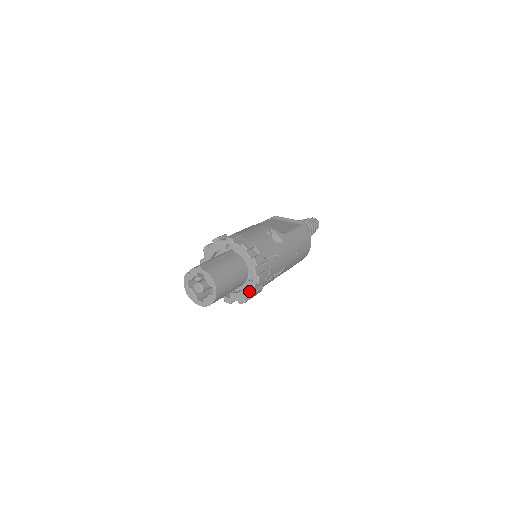
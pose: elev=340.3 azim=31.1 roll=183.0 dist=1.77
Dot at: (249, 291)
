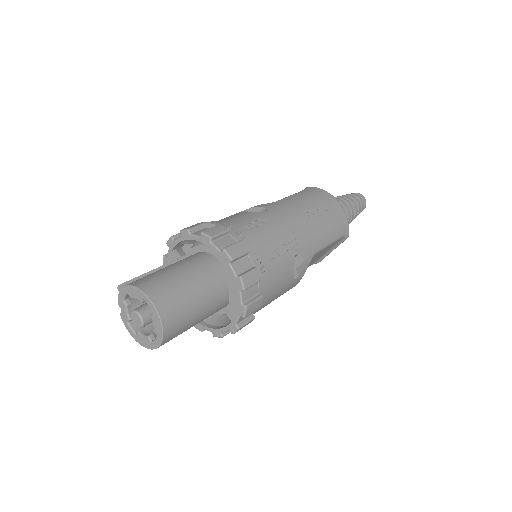
Dot at: (234, 284)
